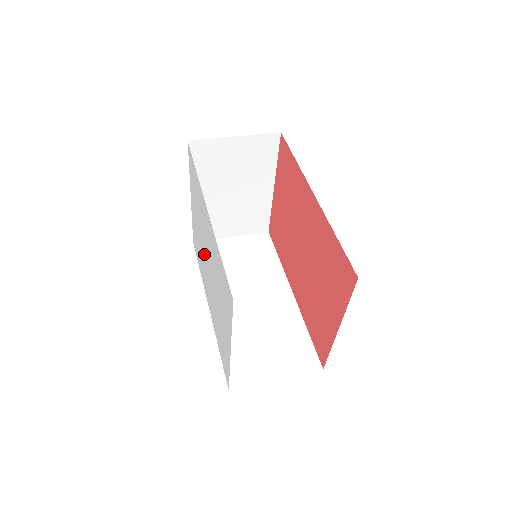
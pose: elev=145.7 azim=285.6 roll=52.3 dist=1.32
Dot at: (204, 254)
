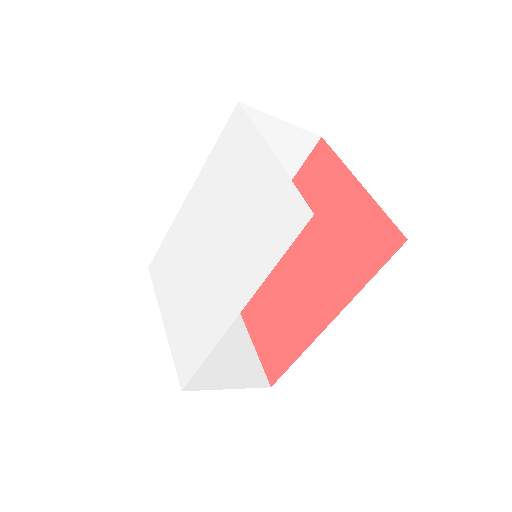
Dot at: (202, 269)
